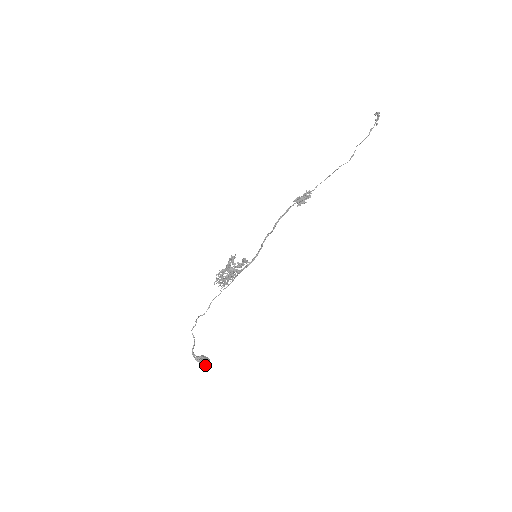
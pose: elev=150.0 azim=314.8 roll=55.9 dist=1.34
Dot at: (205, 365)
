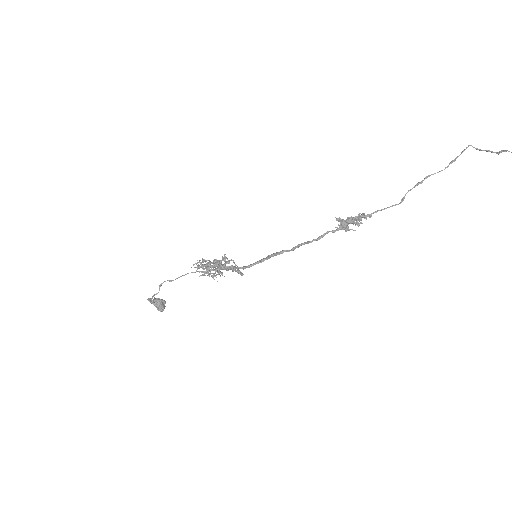
Dot at: occluded
